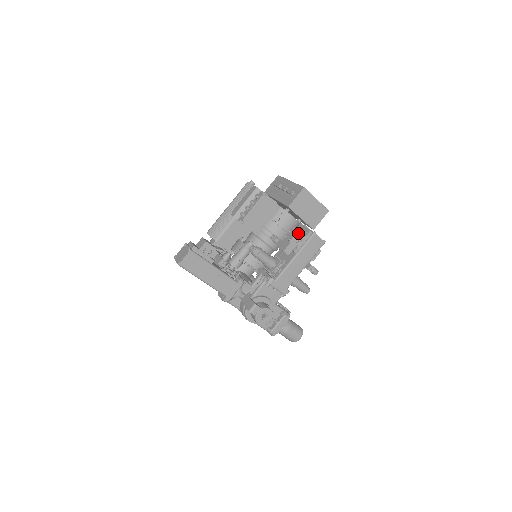
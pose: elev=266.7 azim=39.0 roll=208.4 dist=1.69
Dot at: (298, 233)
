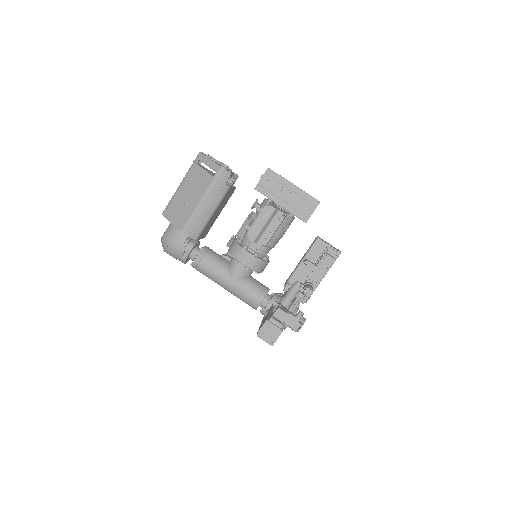
Dot at: (333, 261)
